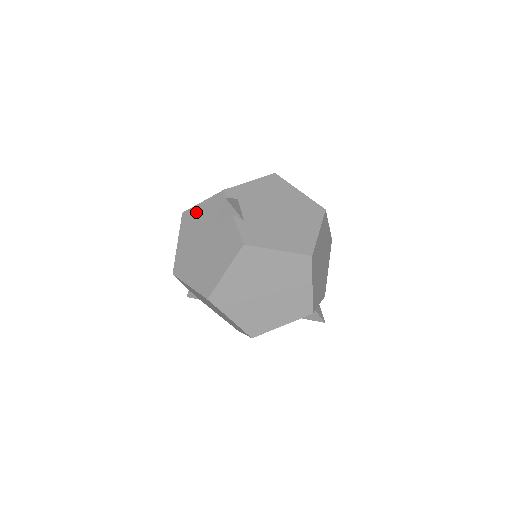
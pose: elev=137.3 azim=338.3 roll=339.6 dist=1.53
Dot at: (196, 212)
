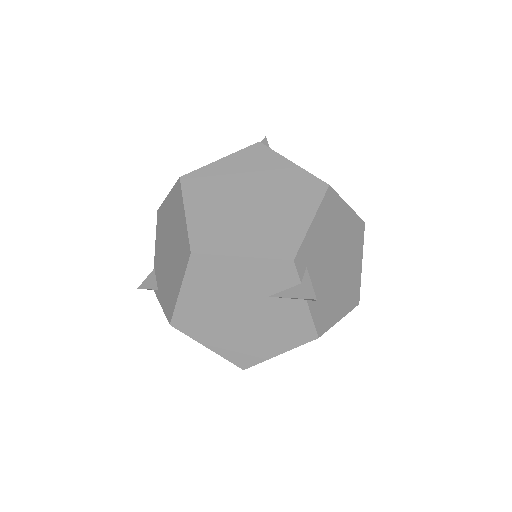
Dot at: (227, 266)
